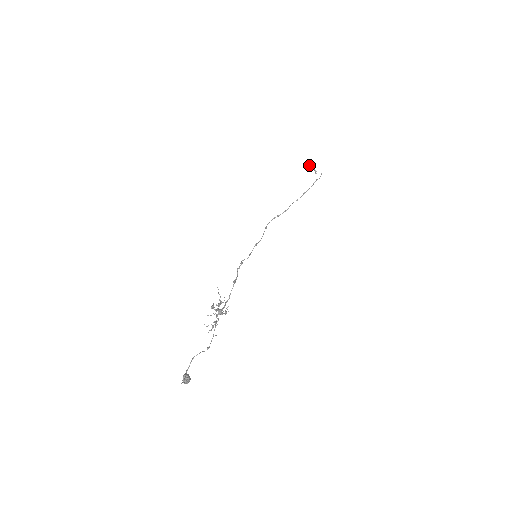
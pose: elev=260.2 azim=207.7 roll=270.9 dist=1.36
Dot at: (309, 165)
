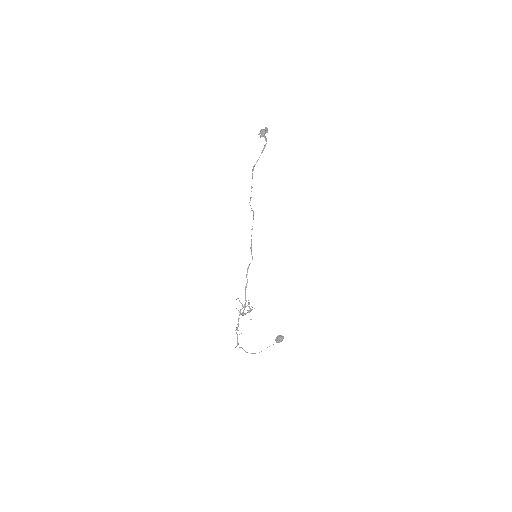
Dot at: (264, 132)
